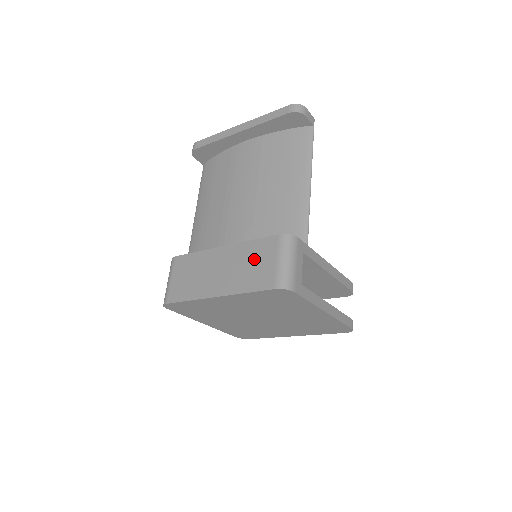
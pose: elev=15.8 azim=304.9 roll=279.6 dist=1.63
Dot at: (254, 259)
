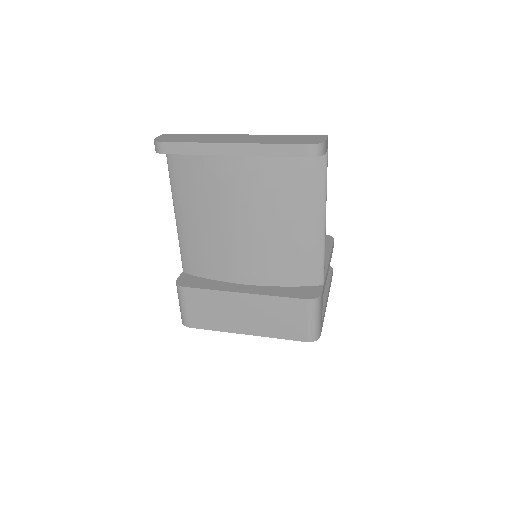
Dot at: (282, 314)
